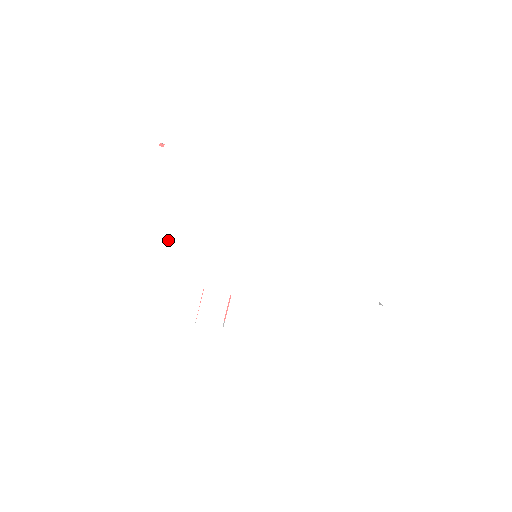
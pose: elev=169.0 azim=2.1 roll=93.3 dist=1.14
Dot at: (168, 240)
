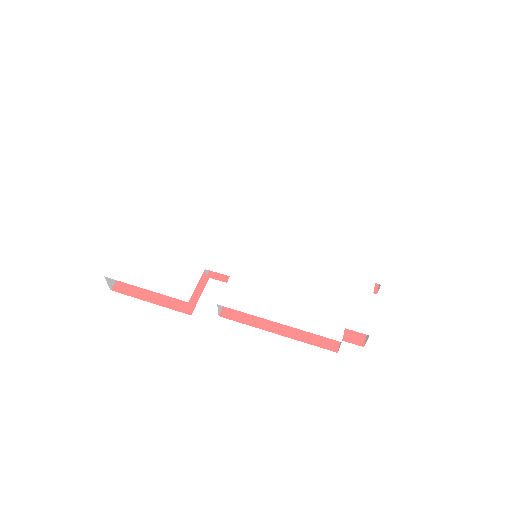
Dot at: (182, 232)
